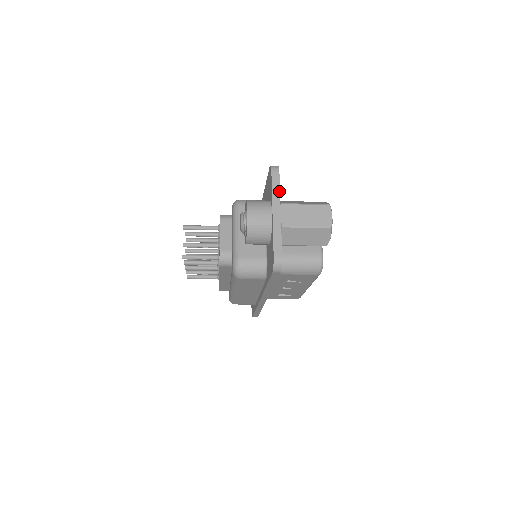
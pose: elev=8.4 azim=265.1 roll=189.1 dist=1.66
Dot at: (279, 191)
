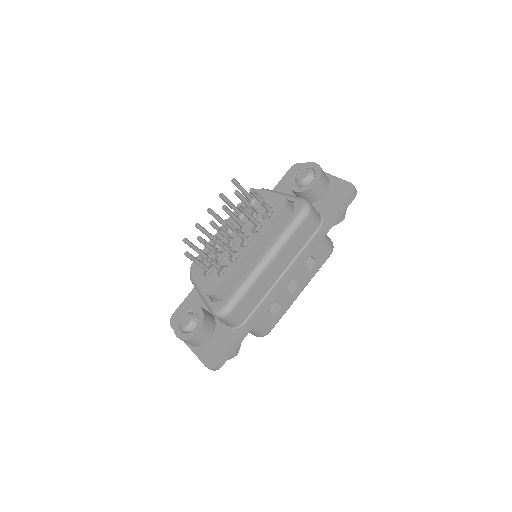
Dot at: occluded
